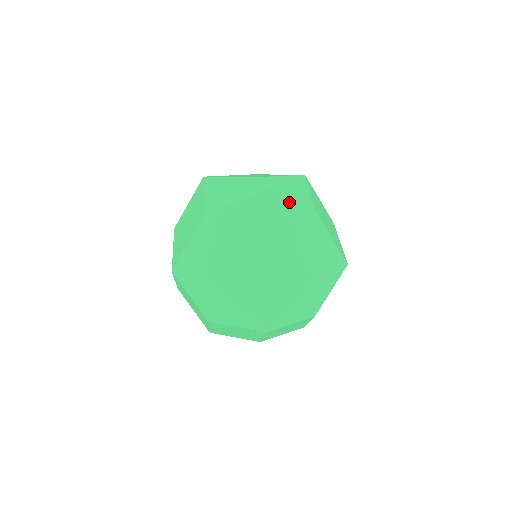
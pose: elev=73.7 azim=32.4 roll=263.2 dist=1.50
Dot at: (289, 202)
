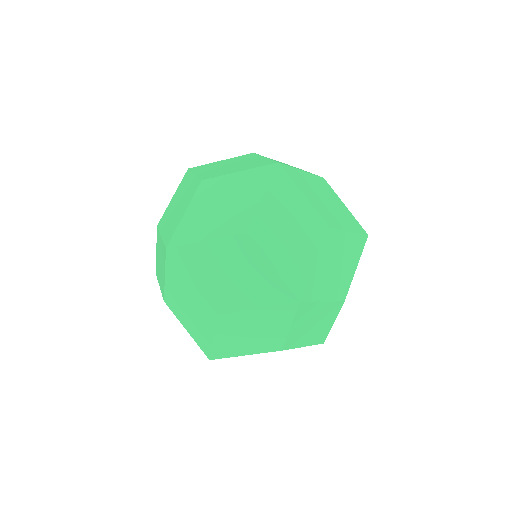
Dot at: (318, 199)
